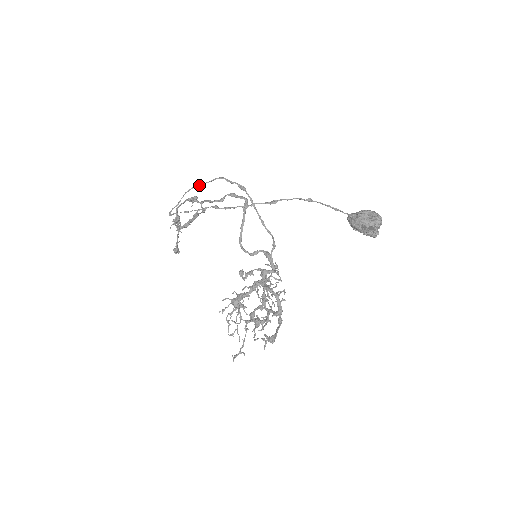
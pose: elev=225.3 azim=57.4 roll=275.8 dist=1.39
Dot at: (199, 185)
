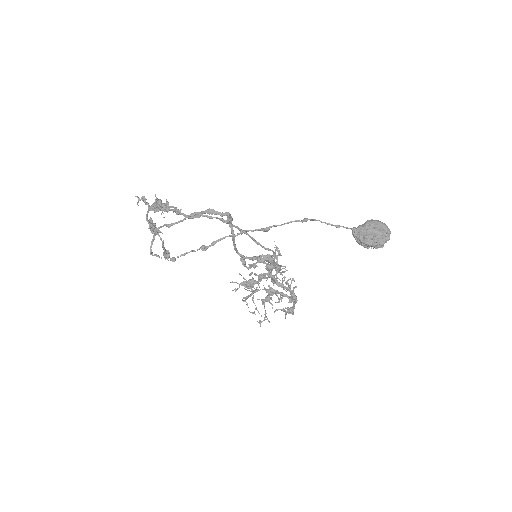
Dot at: (172, 225)
